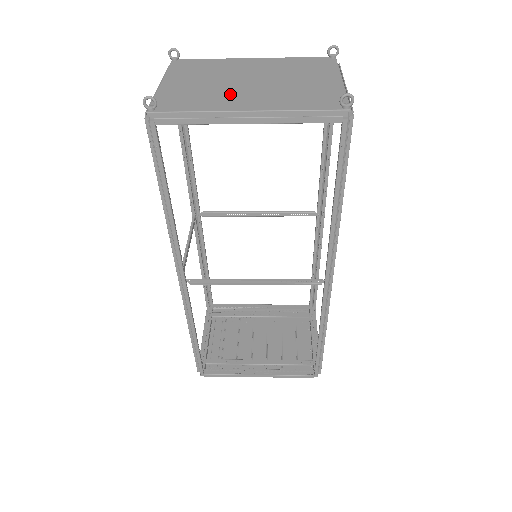
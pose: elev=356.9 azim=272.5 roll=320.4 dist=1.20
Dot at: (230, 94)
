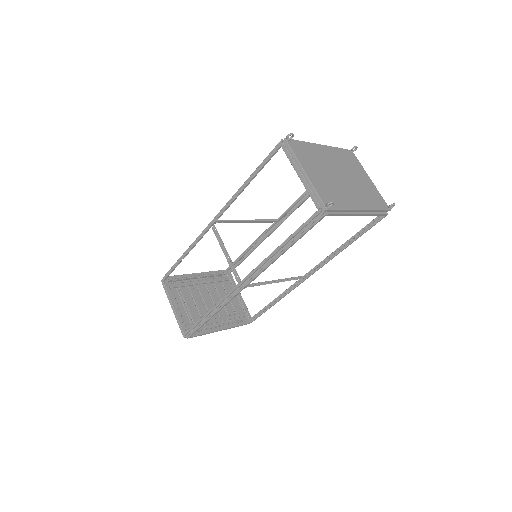
Dot at: (344, 191)
